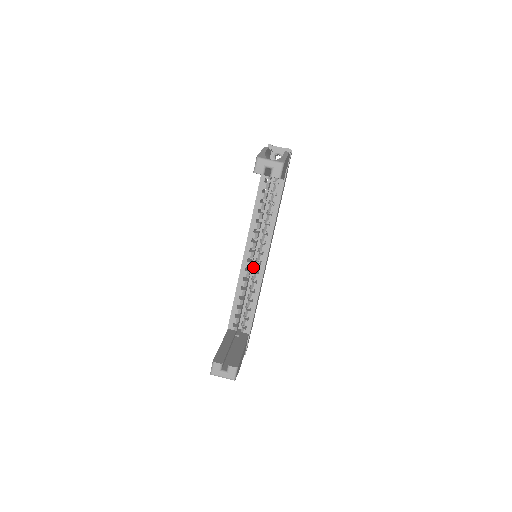
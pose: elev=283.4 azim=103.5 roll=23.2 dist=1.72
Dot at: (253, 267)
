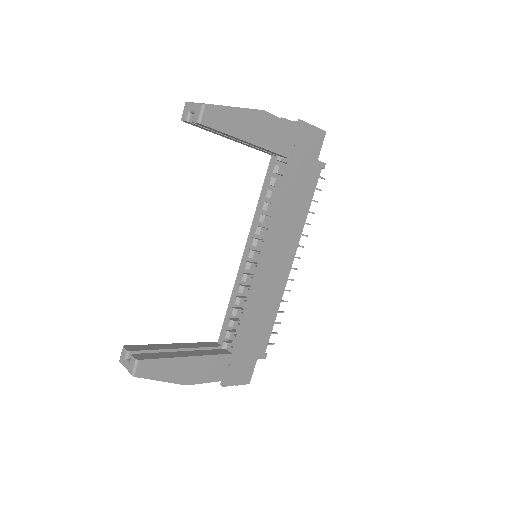
Dot at: occluded
